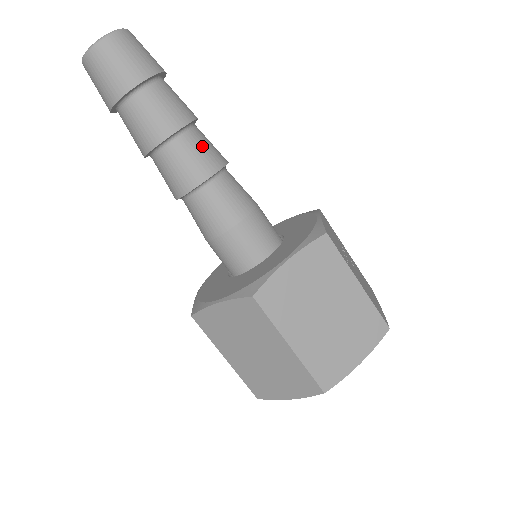
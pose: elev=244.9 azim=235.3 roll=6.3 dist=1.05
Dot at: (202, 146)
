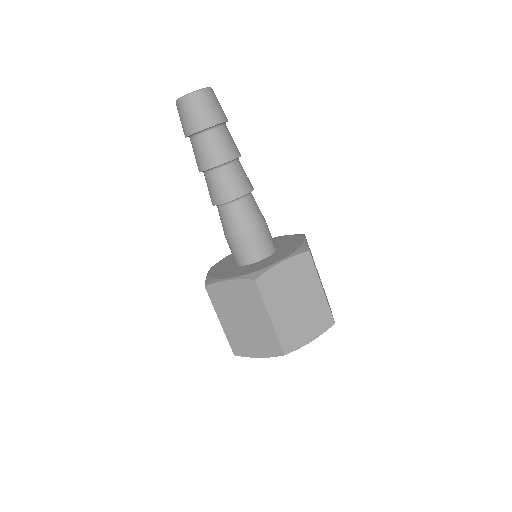
Dot at: (241, 175)
